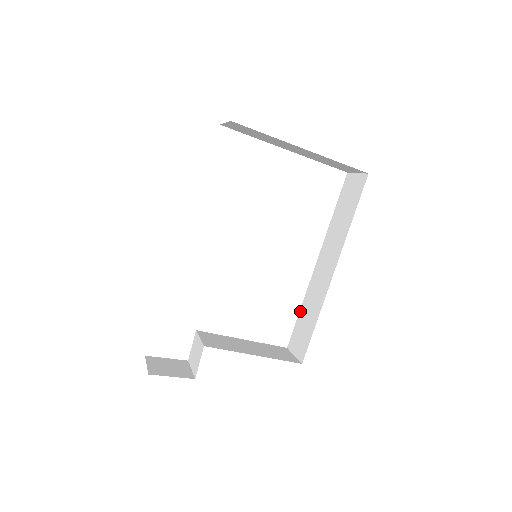
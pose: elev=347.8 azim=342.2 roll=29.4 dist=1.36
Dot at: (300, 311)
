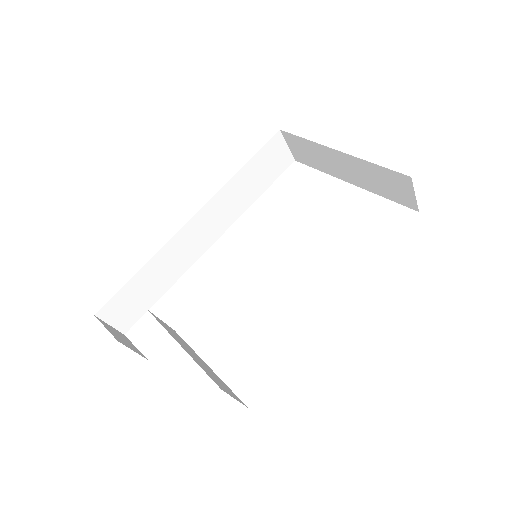
Dot at: occluded
